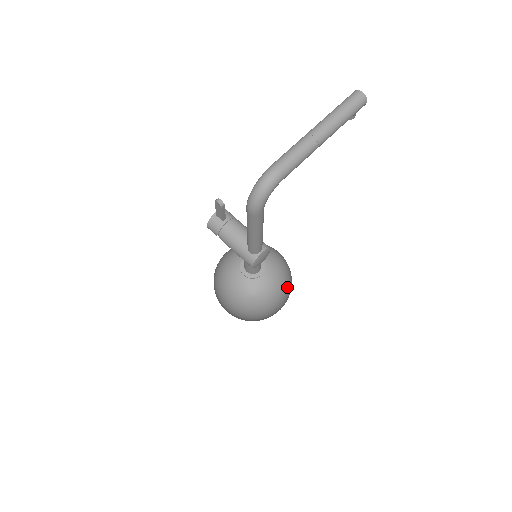
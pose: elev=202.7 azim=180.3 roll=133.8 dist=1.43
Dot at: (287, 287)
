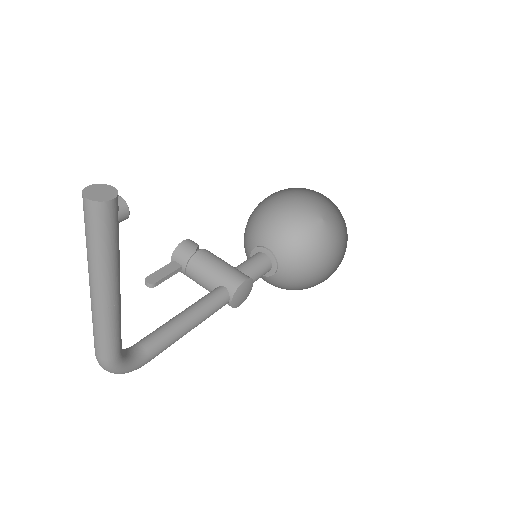
Dot at: occluded
